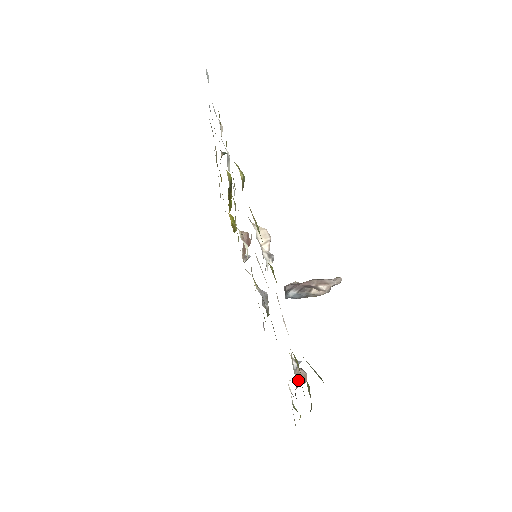
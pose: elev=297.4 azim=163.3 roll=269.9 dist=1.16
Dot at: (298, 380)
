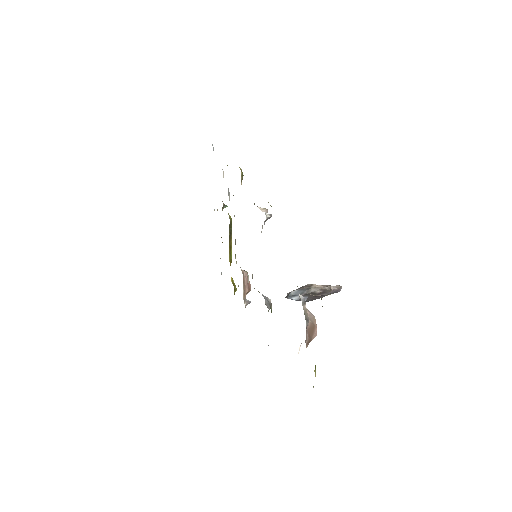
Dot at: (307, 319)
